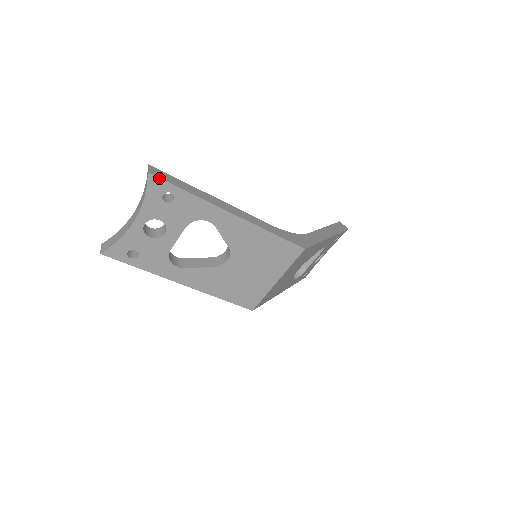
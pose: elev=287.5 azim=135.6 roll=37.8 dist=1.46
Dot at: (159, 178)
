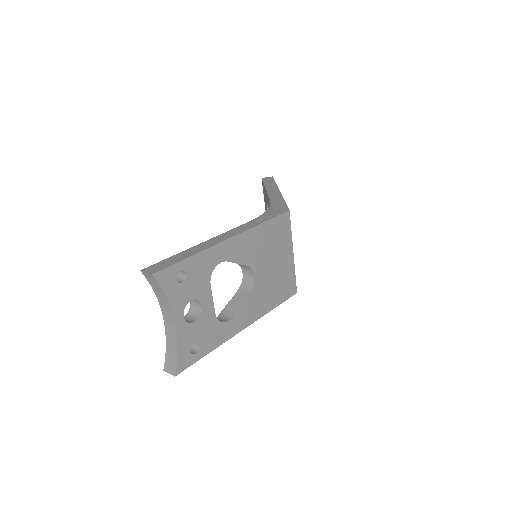
Dot at: (163, 270)
